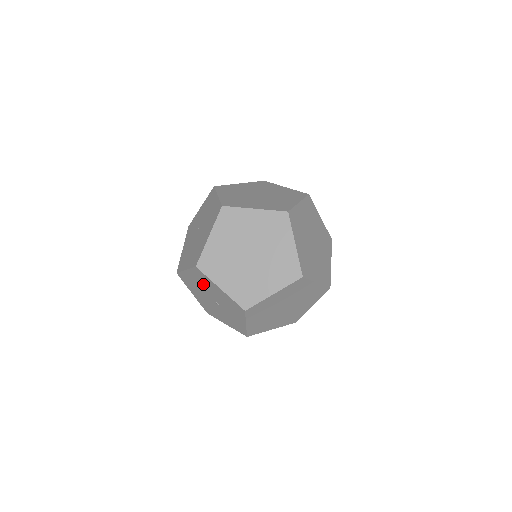
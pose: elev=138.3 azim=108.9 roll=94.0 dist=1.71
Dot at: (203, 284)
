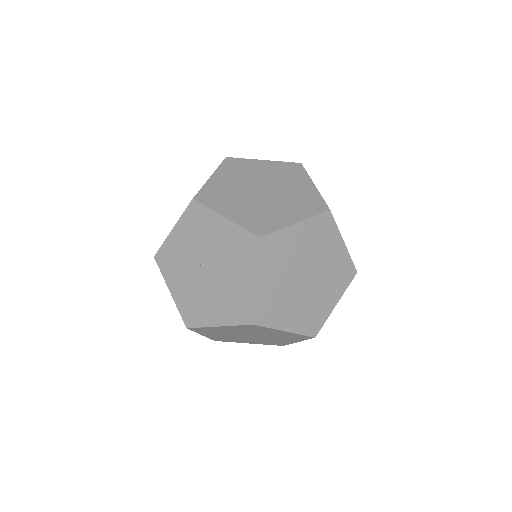
Dot at: (246, 331)
